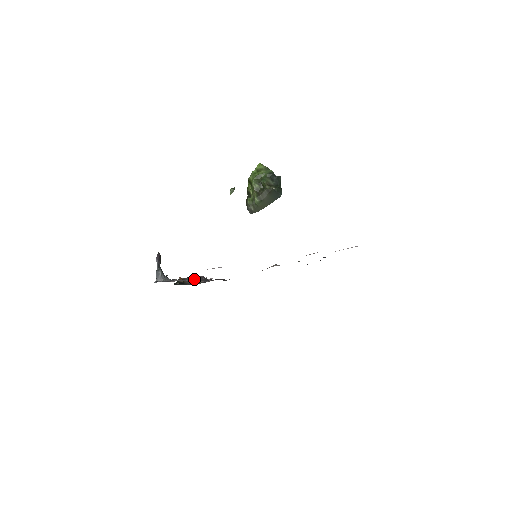
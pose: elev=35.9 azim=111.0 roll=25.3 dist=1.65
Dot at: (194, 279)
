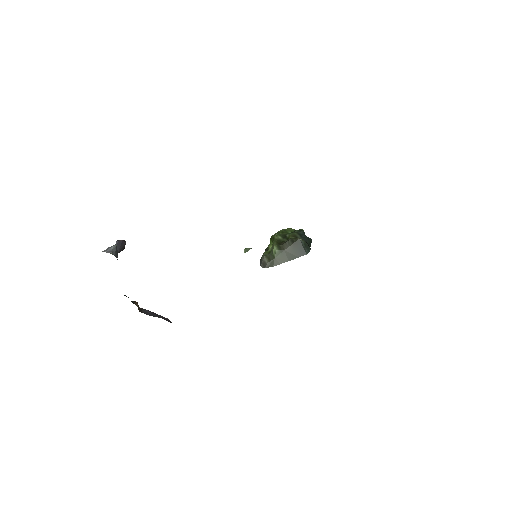
Dot at: (155, 314)
